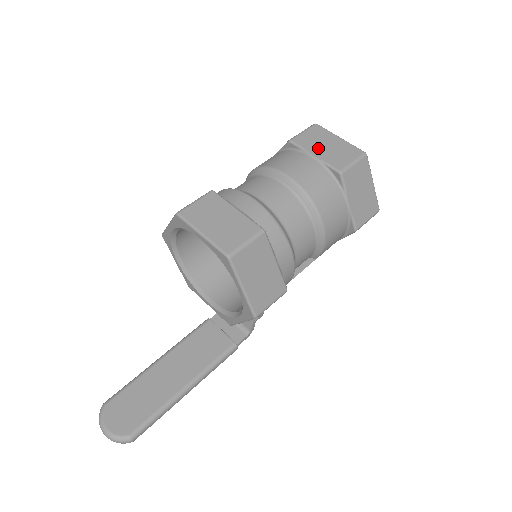
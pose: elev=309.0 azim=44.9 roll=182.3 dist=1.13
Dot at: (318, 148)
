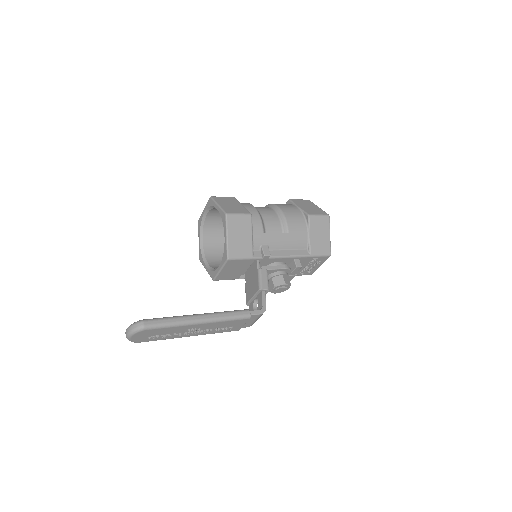
Dot at: occluded
